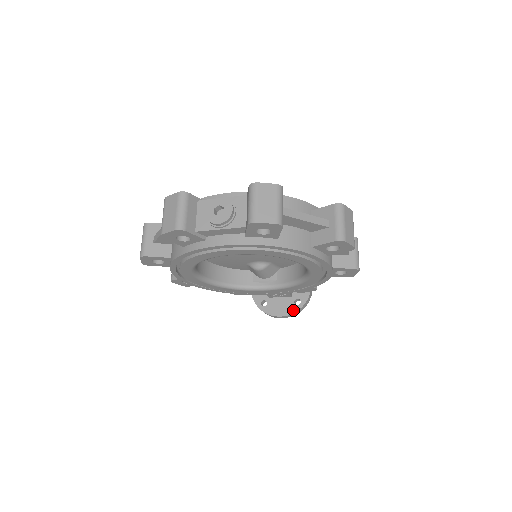
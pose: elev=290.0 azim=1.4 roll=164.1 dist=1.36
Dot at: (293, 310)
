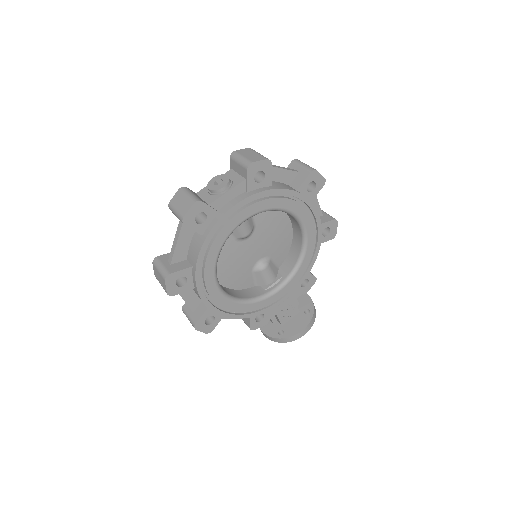
Dot at: (309, 319)
